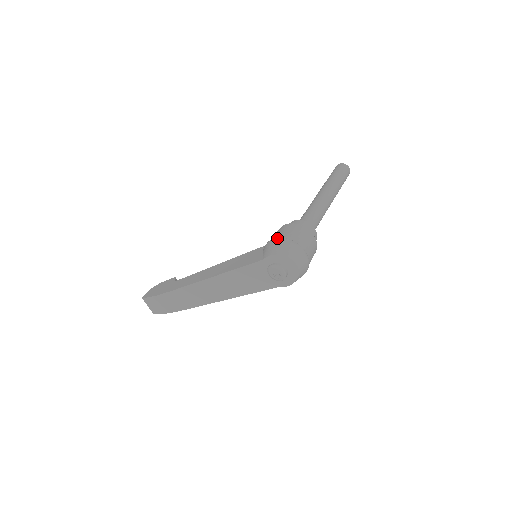
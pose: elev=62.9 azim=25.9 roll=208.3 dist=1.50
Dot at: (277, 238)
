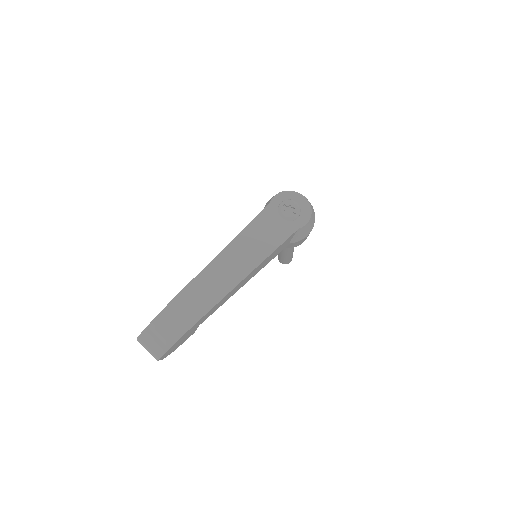
Dot at: occluded
